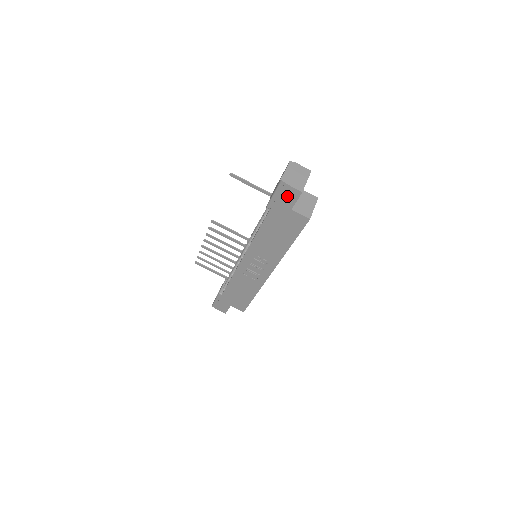
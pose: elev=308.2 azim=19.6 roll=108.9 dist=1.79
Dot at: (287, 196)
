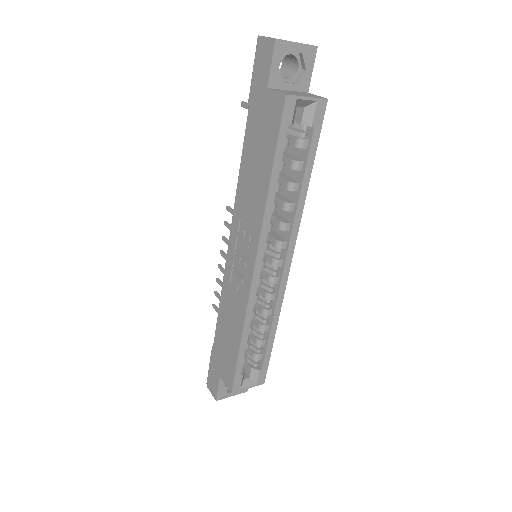
Dot at: (262, 62)
